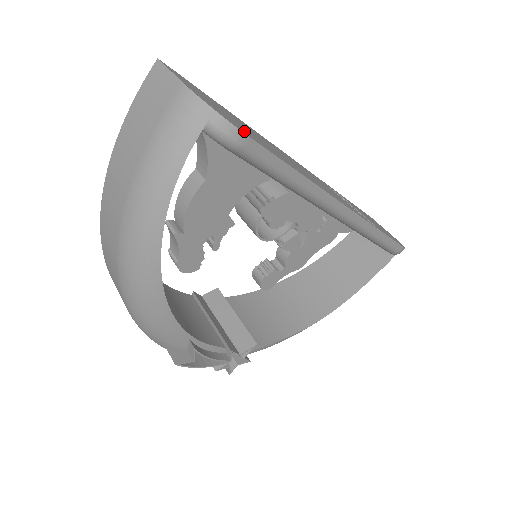
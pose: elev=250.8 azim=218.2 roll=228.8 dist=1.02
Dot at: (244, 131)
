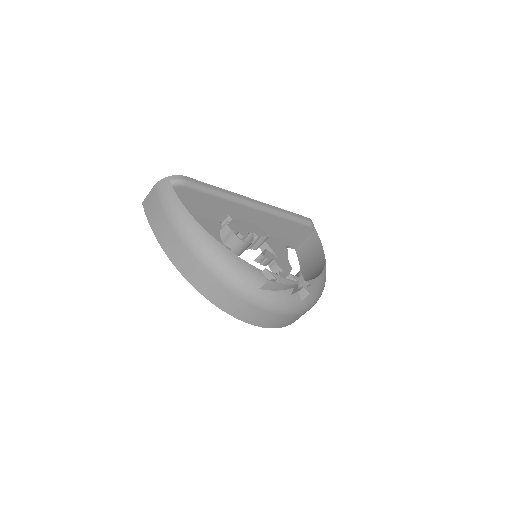
Dot at: occluded
